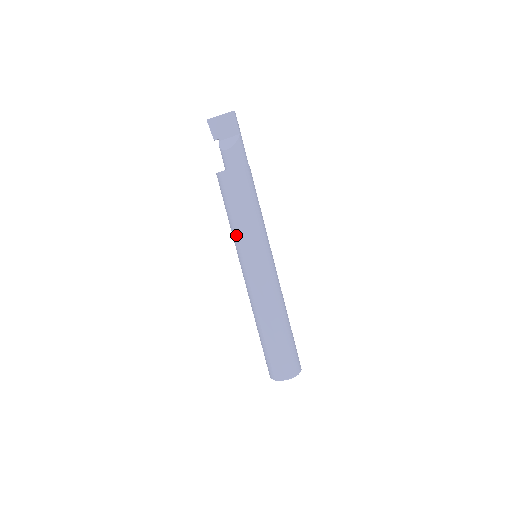
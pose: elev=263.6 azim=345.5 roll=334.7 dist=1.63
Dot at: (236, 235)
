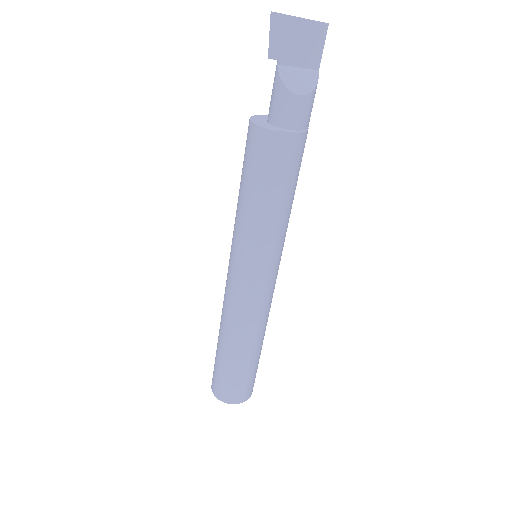
Dot at: (256, 233)
